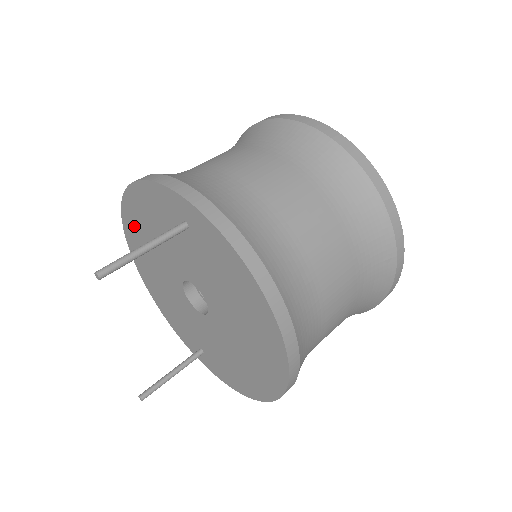
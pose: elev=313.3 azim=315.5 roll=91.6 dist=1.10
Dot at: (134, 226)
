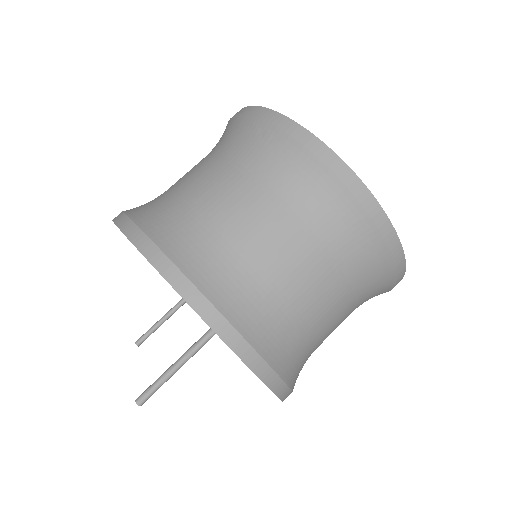
Dot at: occluded
